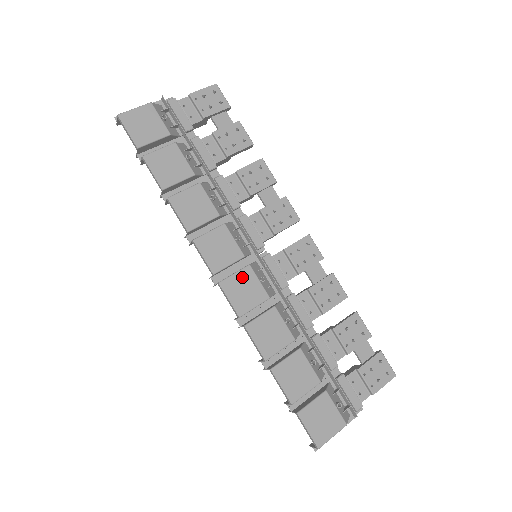
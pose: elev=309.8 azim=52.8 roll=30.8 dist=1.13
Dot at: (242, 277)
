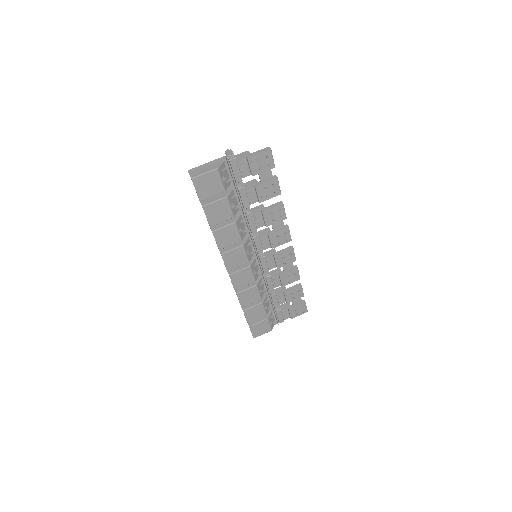
Dot at: (243, 272)
